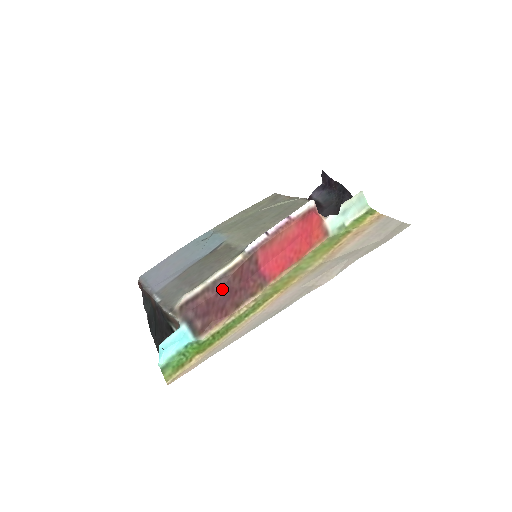
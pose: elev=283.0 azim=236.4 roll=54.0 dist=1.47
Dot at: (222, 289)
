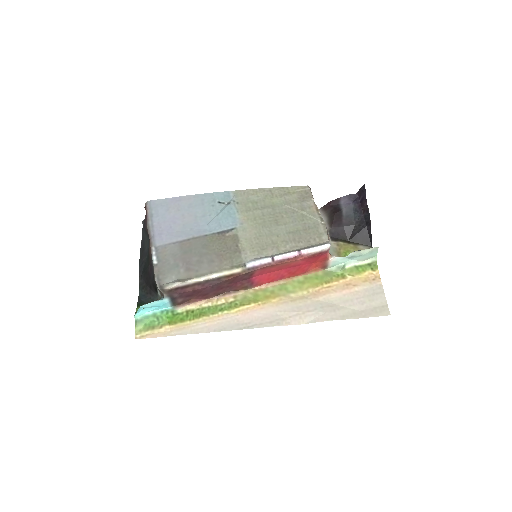
Dot at: (211, 286)
